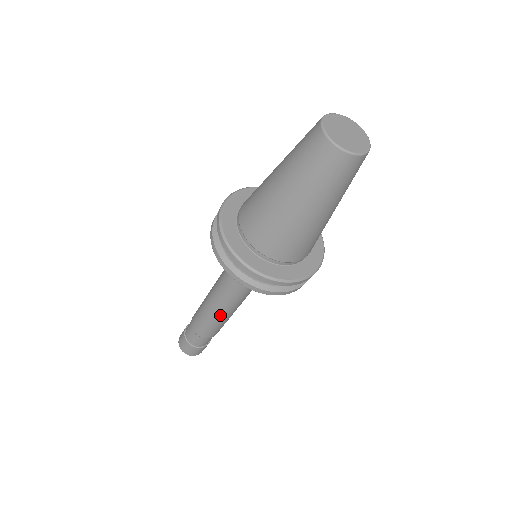
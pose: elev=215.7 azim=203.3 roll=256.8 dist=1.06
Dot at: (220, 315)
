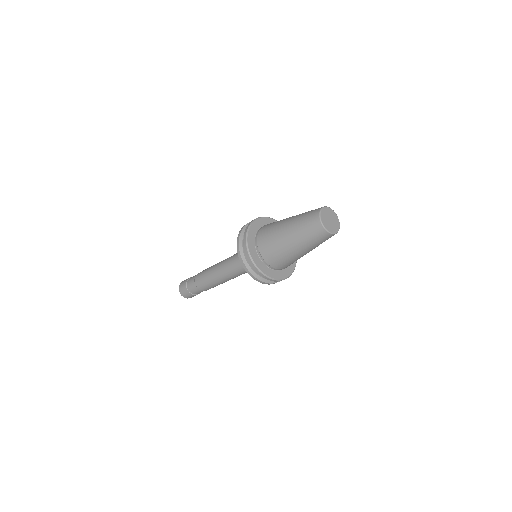
Dot at: (220, 281)
